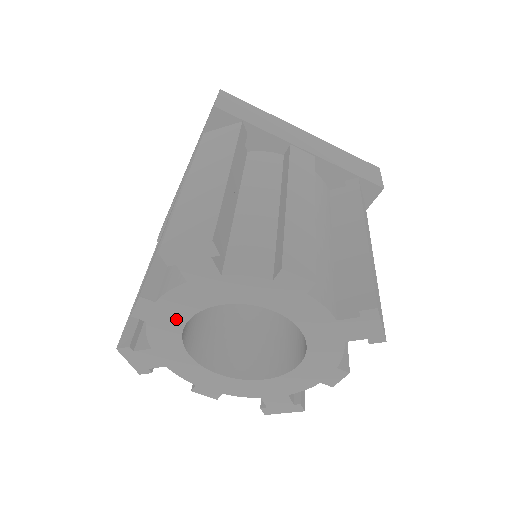
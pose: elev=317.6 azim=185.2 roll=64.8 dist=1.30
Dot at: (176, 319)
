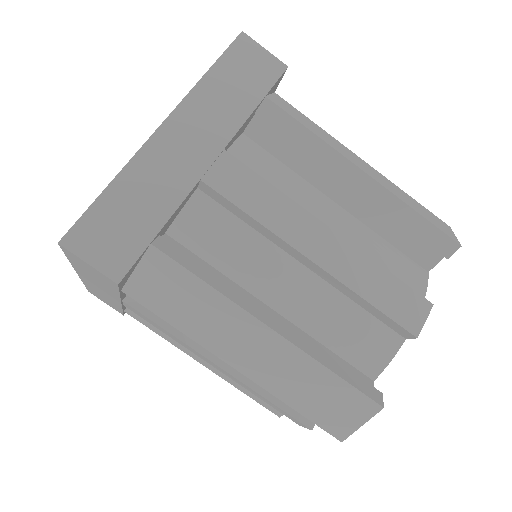
Dot at: occluded
